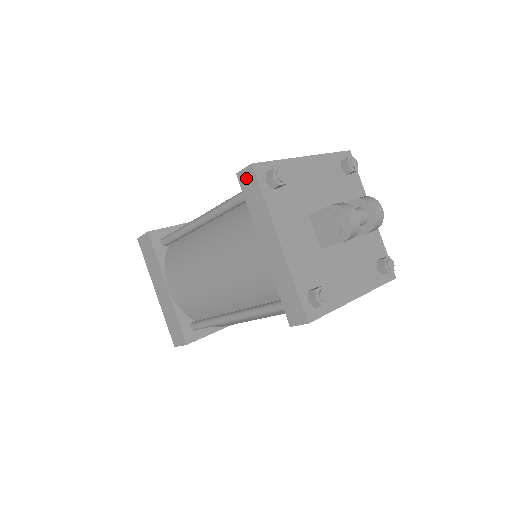
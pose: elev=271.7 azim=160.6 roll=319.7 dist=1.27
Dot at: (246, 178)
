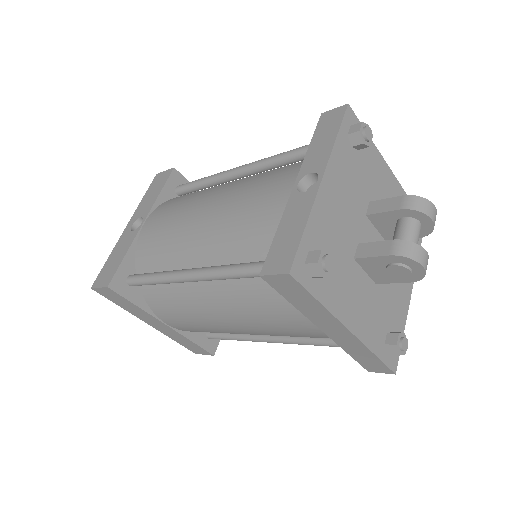
Dot at: (280, 282)
